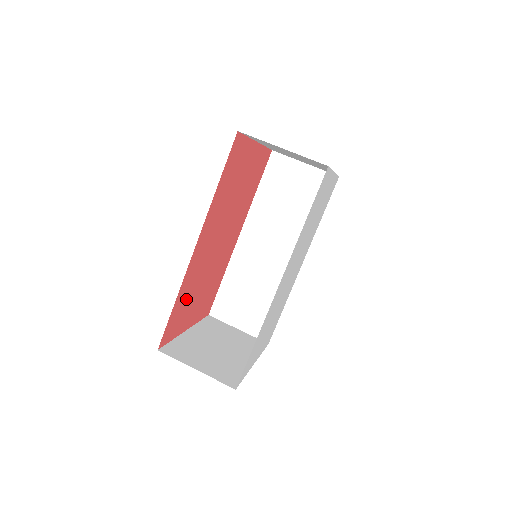
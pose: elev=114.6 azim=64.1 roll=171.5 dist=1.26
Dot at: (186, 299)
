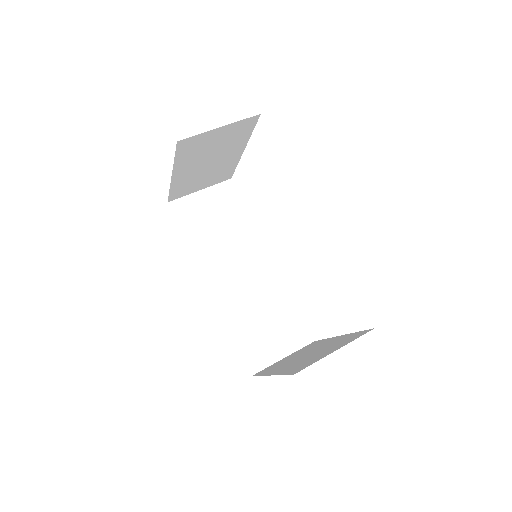
Dot at: occluded
